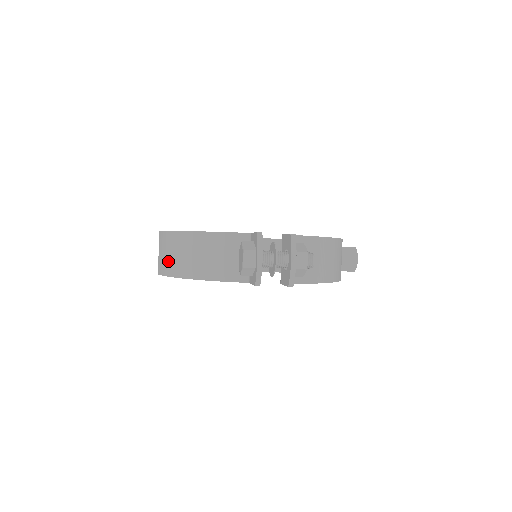
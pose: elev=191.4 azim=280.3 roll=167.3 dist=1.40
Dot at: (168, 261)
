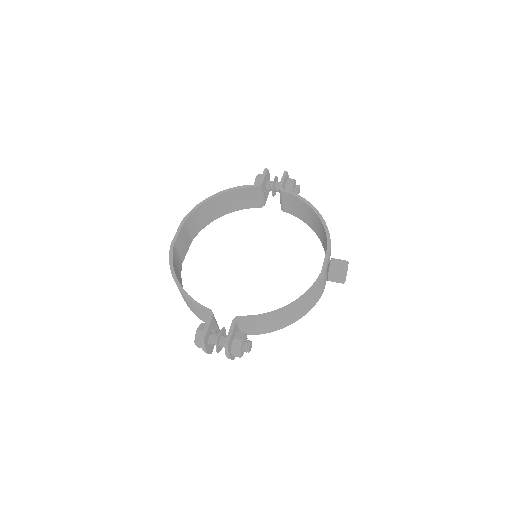
Dot at: occluded
